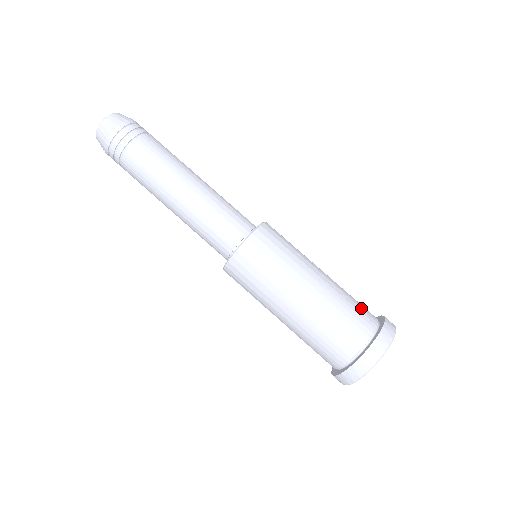
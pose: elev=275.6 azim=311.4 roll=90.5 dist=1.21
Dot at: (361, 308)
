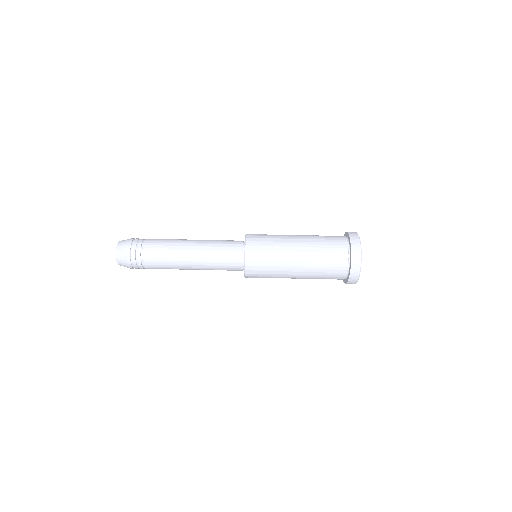
Dot at: occluded
